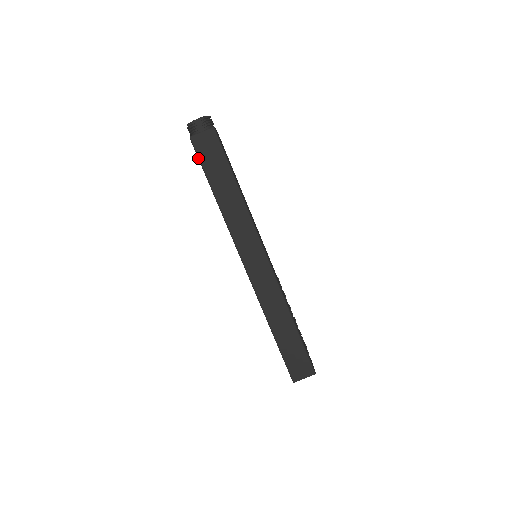
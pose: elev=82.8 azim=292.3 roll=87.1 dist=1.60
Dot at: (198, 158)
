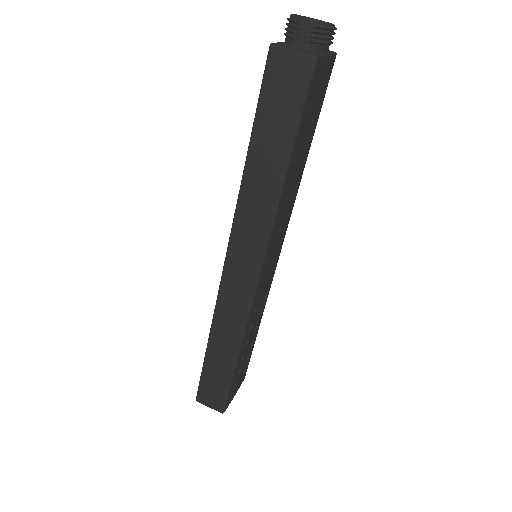
Dot at: (261, 86)
